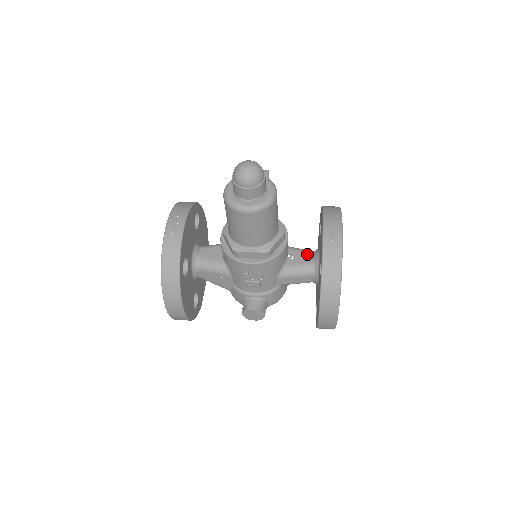
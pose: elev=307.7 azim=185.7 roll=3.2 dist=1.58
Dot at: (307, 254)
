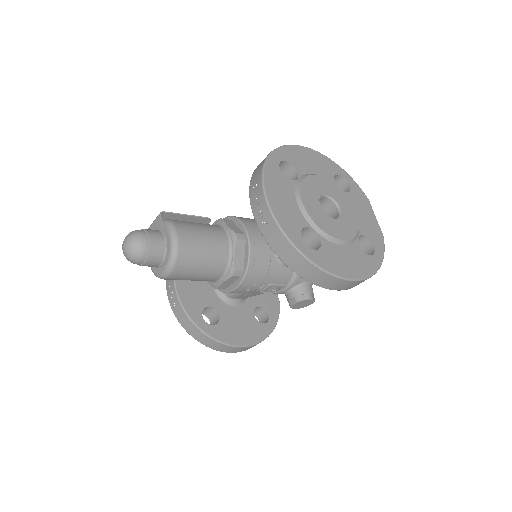
Dot at: occluded
